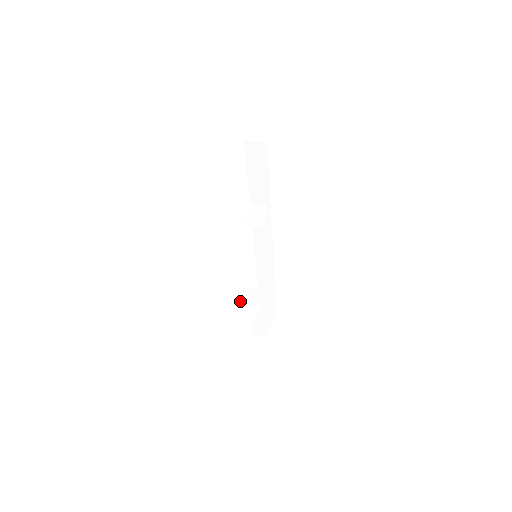
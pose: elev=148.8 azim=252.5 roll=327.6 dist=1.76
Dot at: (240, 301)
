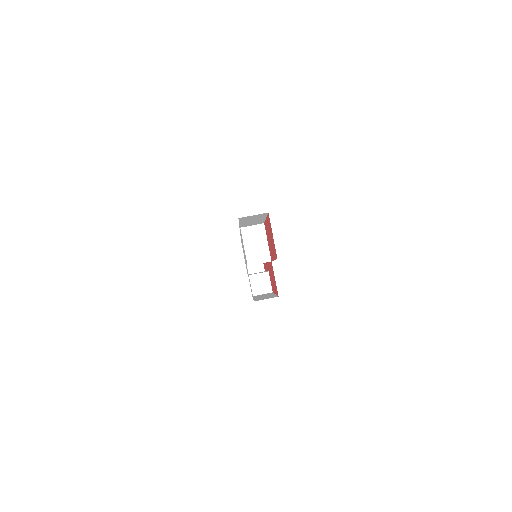
Dot at: (254, 293)
